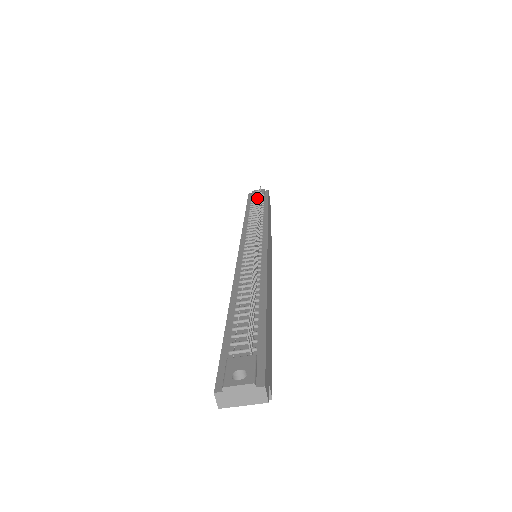
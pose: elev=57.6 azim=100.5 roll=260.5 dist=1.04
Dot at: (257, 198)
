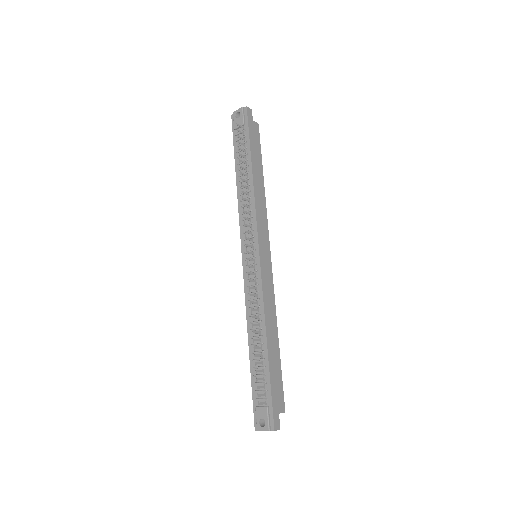
Dot at: (240, 133)
